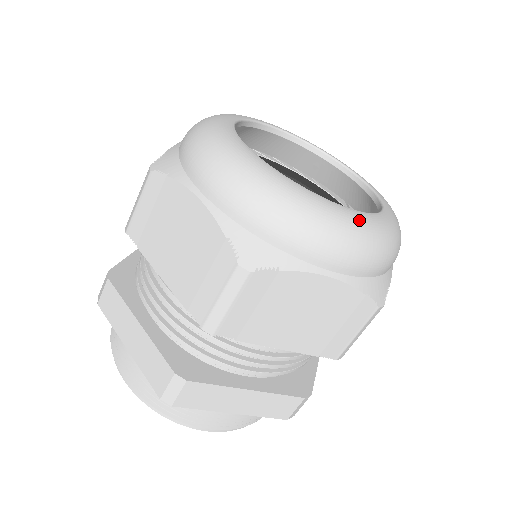
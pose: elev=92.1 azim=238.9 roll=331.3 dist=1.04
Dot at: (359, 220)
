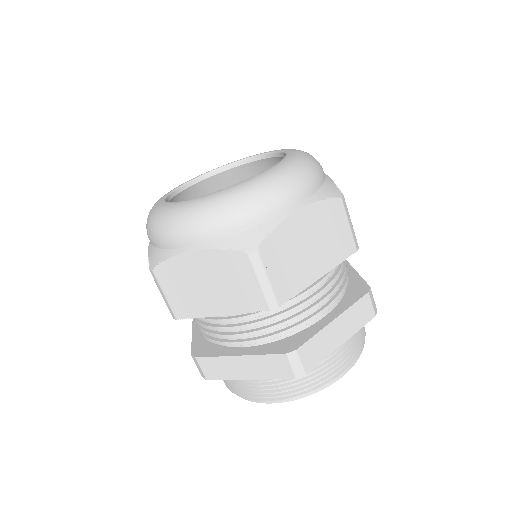
Dot at: (278, 169)
